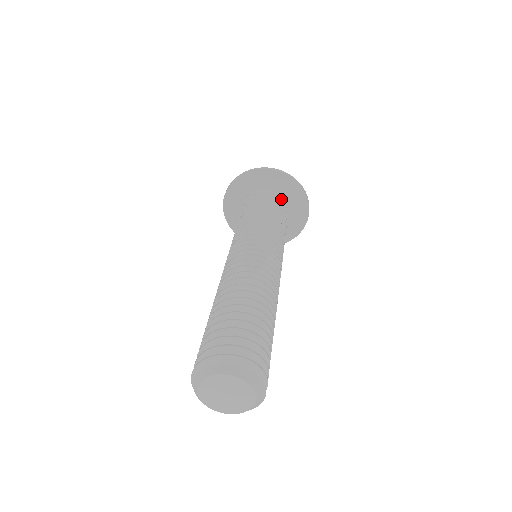
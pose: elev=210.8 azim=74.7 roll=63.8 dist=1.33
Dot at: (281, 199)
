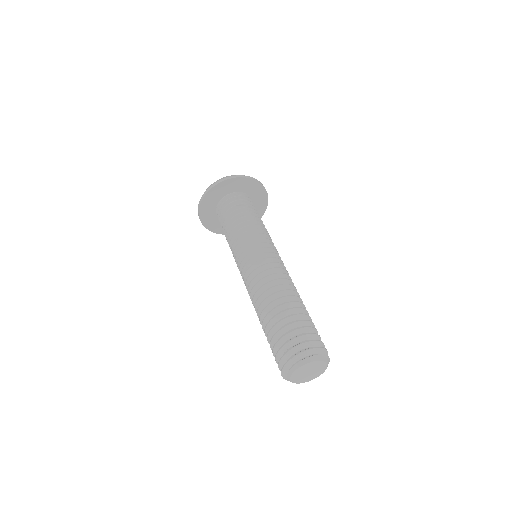
Dot at: occluded
